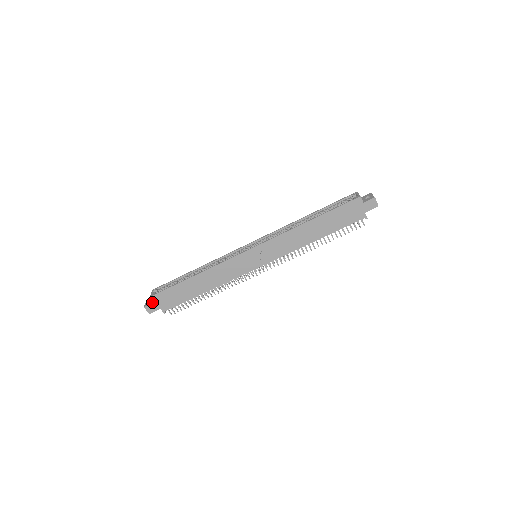
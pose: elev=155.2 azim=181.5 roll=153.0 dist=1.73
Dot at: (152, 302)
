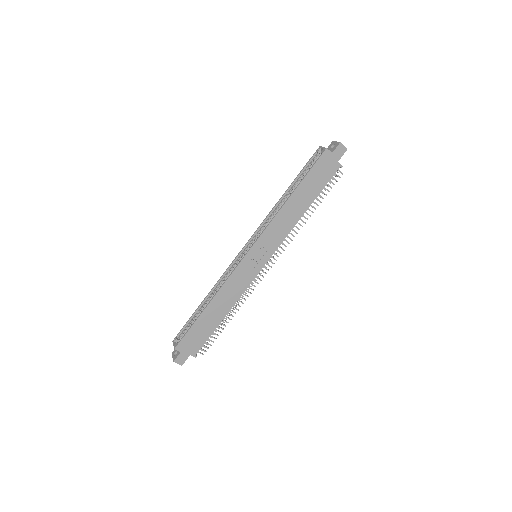
Dot at: (179, 353)
